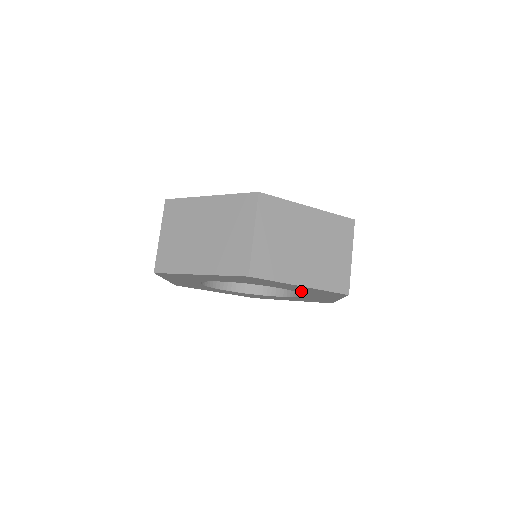
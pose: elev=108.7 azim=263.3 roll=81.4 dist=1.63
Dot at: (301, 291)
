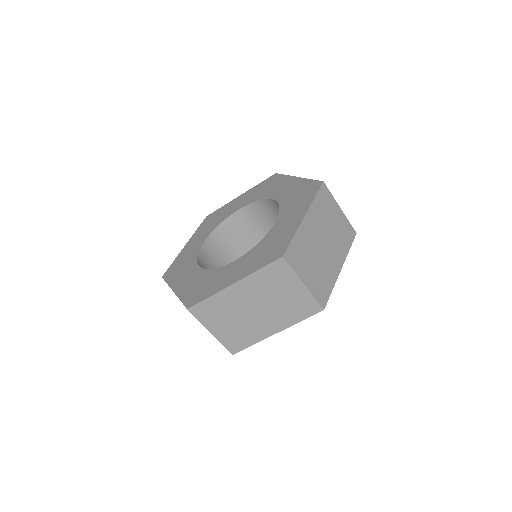
Dot at: occluded
